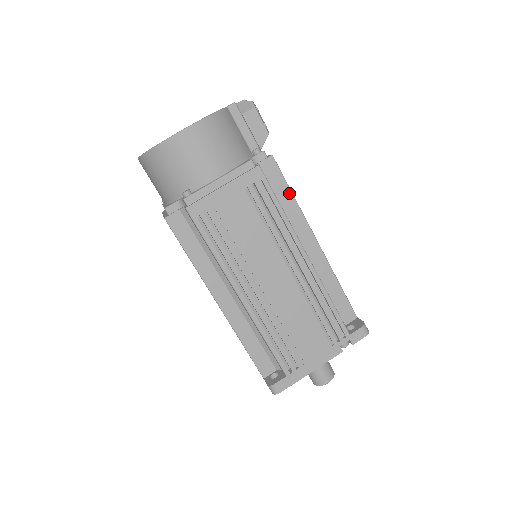
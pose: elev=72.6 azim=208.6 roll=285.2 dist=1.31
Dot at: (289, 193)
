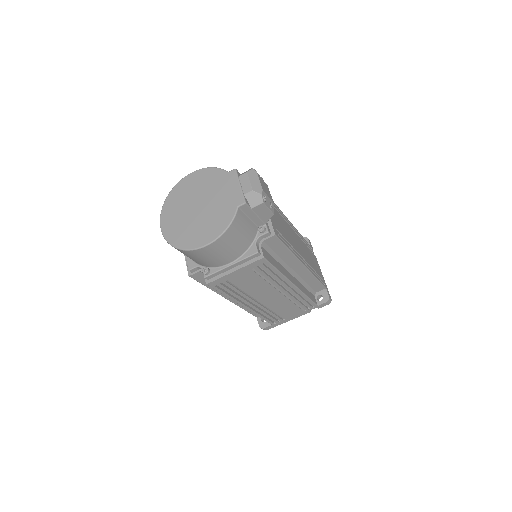
Dot at: (286, 249)
